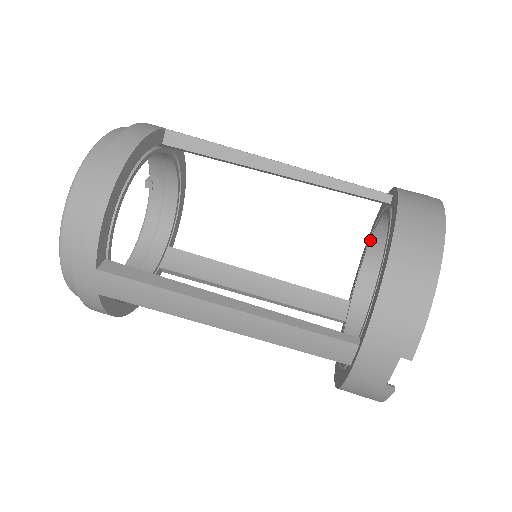
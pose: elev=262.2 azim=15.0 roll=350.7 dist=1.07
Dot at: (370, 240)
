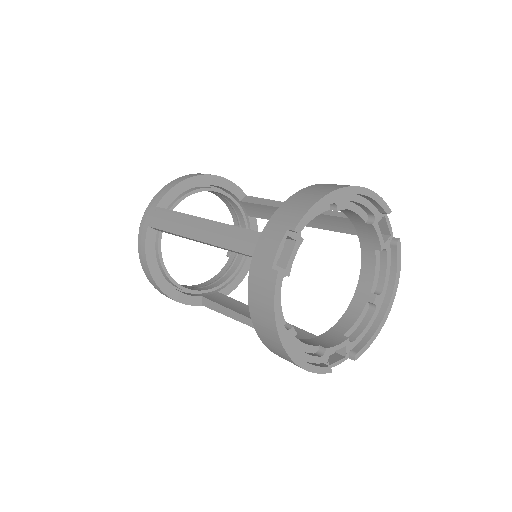
Dot at: occluded
